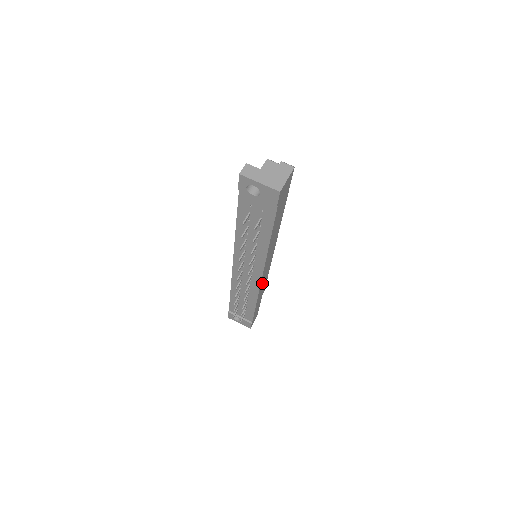
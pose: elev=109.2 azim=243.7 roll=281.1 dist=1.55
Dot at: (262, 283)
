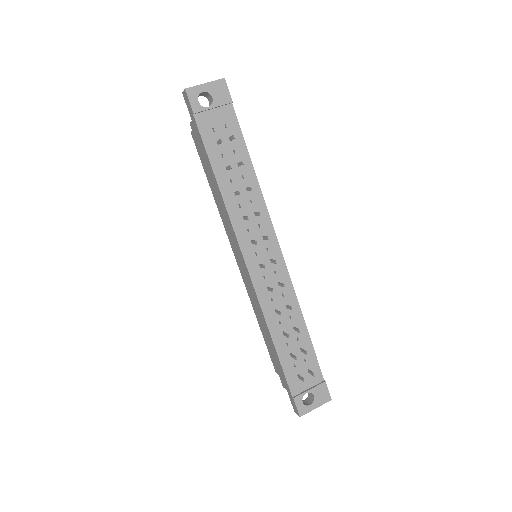
Dot at: occluded
